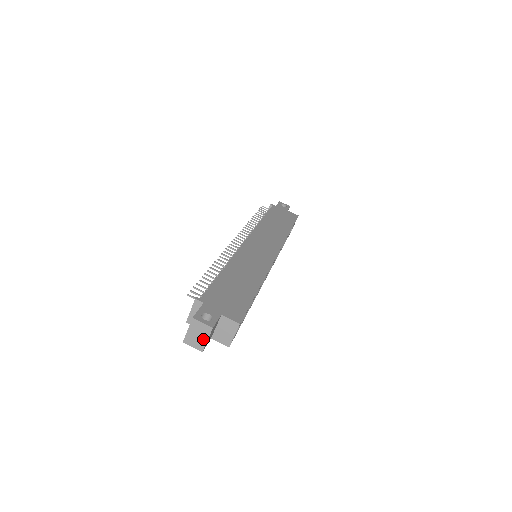
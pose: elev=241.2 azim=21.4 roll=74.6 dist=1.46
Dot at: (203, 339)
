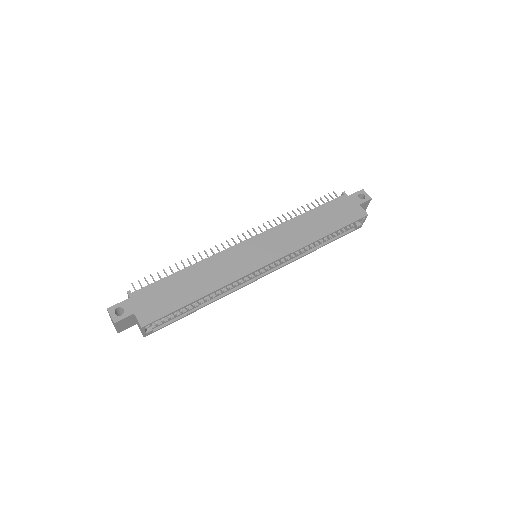
Dot at: (115, 326)
